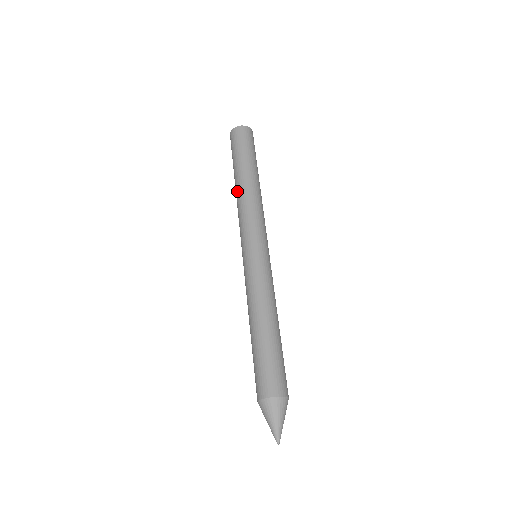
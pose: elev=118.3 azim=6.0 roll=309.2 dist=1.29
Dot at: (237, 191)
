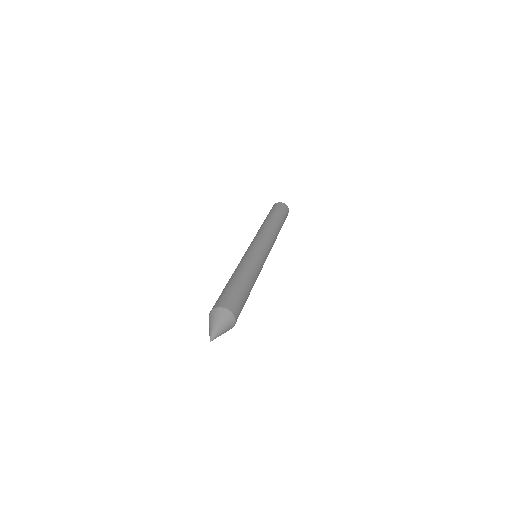
Dot at: (268, 223)
